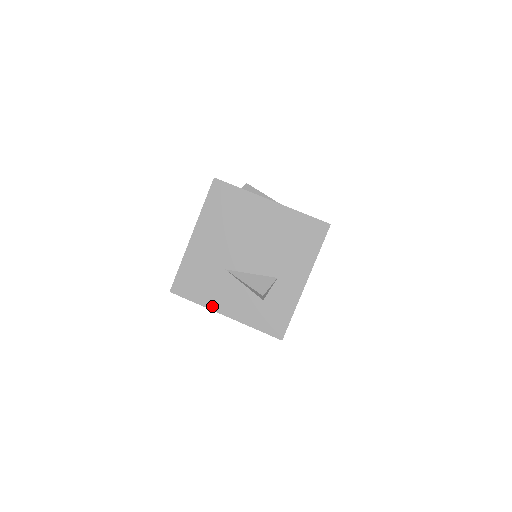
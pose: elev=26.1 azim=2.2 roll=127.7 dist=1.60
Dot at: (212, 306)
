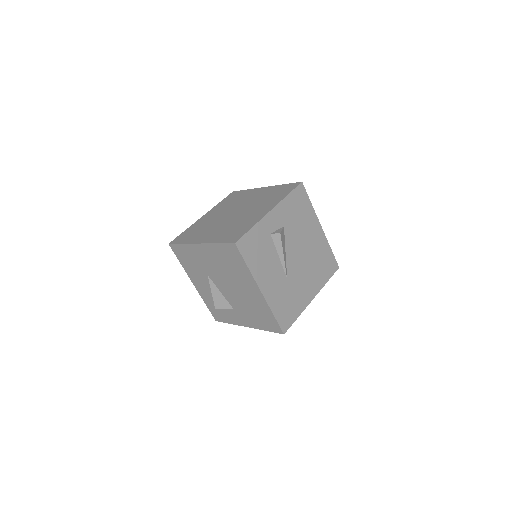
Dot at: (189, 274)
